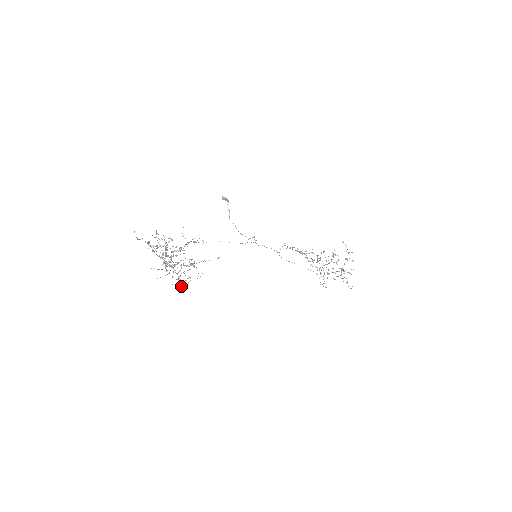
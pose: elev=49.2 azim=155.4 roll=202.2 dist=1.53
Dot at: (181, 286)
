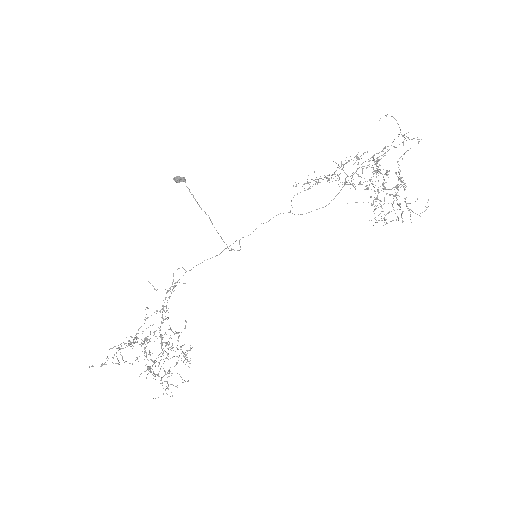
Dot at: occluded
